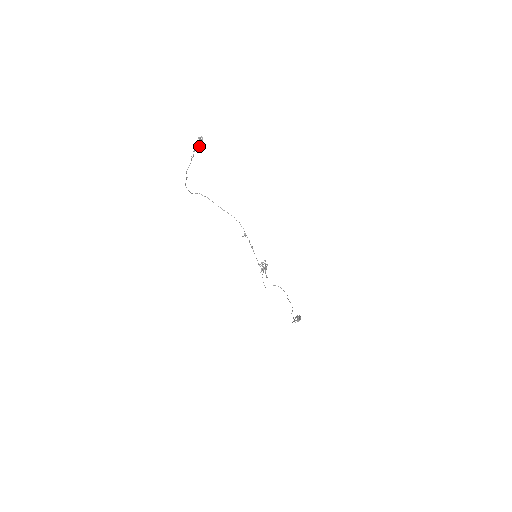
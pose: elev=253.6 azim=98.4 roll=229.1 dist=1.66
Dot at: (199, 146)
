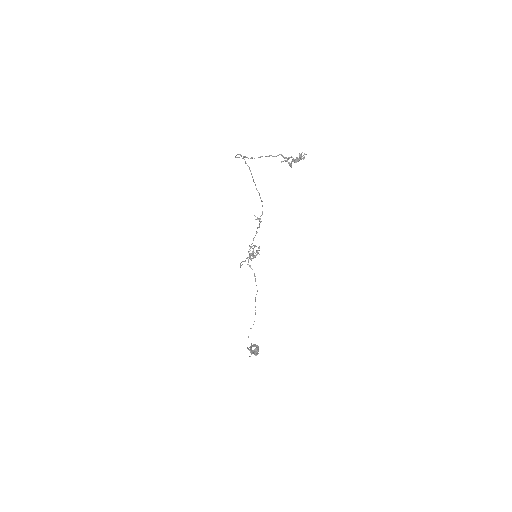
Dot at: (292, 159)
